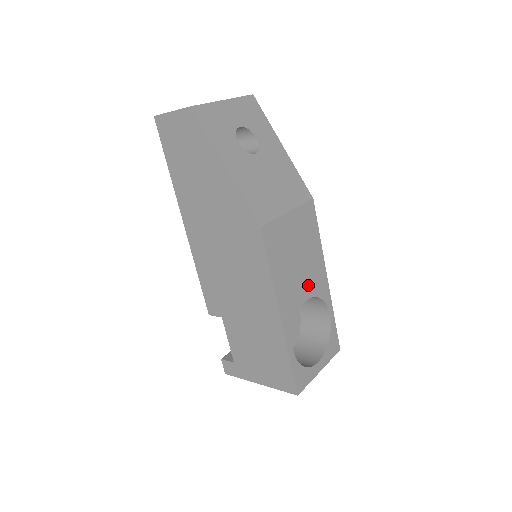
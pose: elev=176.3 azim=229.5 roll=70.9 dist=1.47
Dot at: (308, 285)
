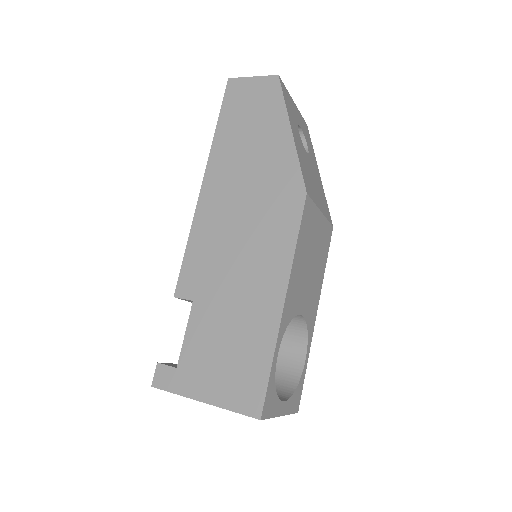
Dot at: (307, 301)
